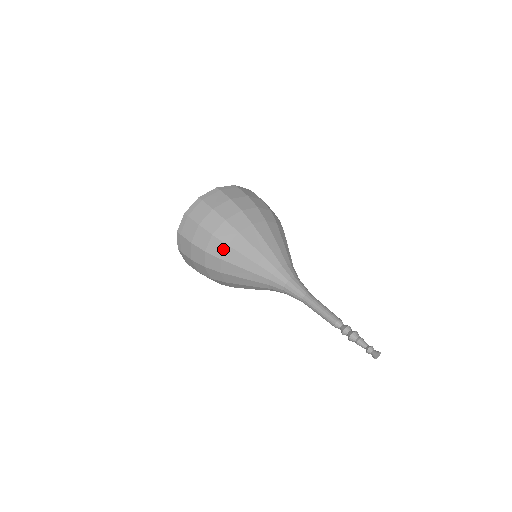
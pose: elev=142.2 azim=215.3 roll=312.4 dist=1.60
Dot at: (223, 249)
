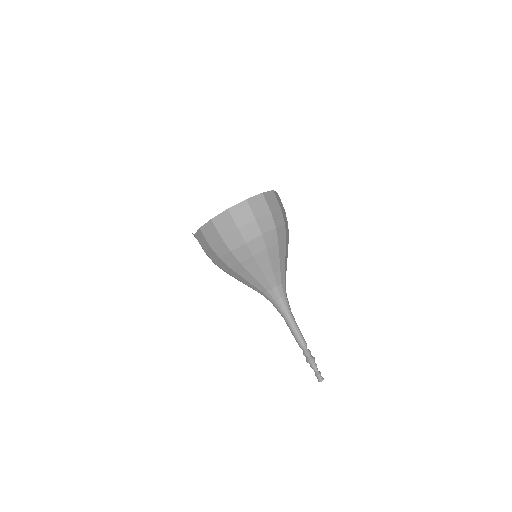
Dot at: (261, 250)
